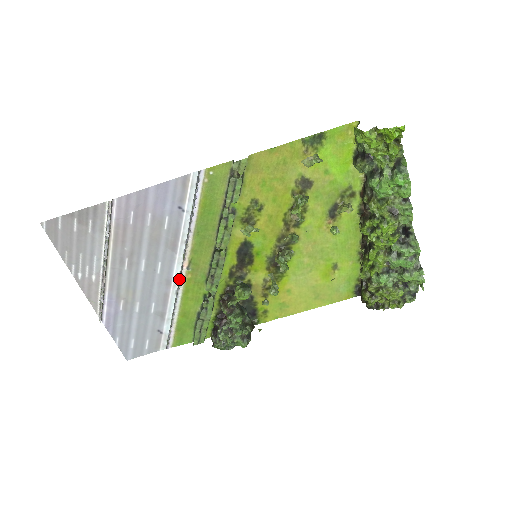
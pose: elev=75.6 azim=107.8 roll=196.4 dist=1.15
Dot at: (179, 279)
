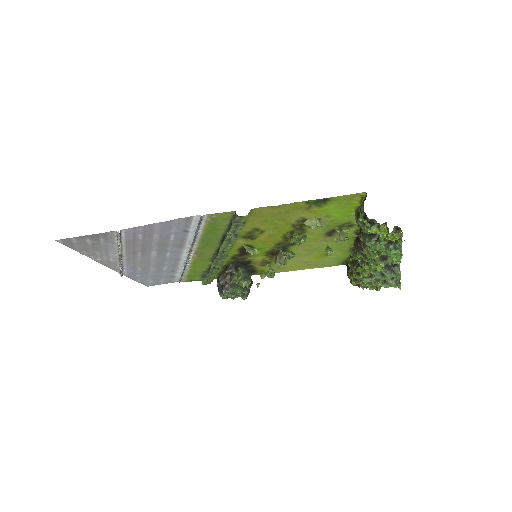
Dot at: (187, 259)
